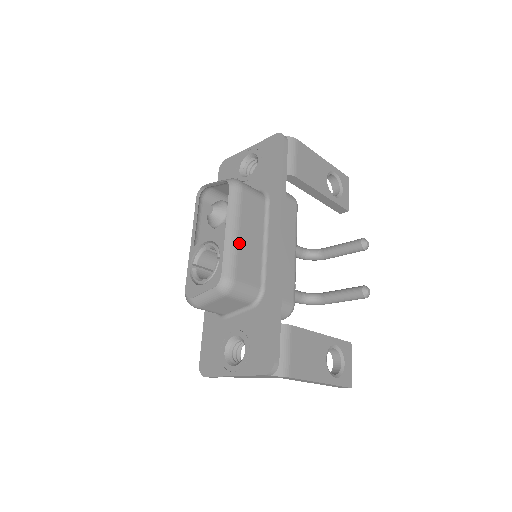
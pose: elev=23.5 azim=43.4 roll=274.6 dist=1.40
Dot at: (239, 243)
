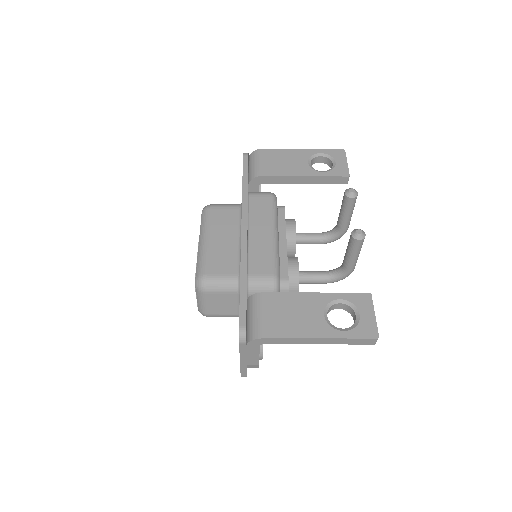
Dot at: (209, 247)
